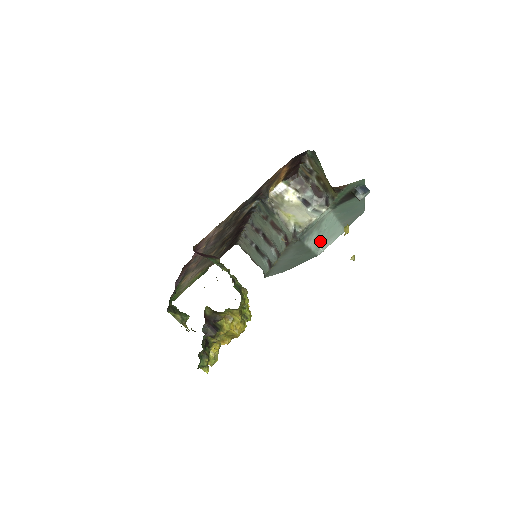
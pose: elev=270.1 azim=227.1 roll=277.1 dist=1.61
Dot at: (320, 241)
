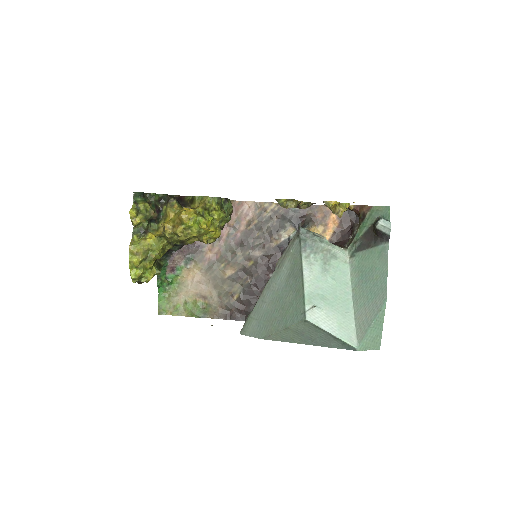
Dot at: (319, 294)
